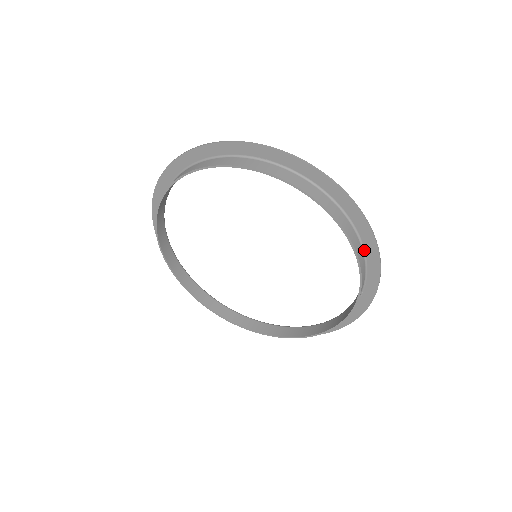
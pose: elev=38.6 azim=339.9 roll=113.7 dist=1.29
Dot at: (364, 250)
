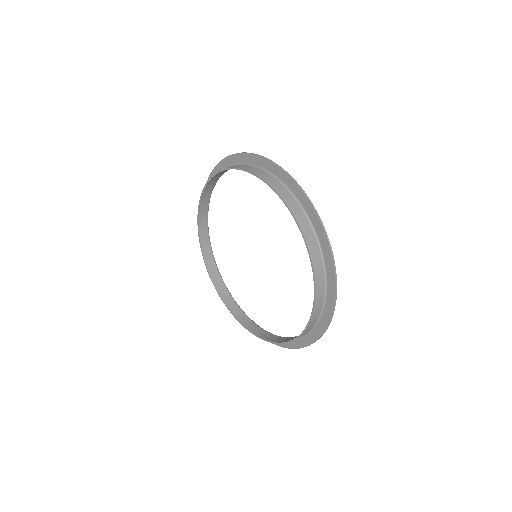
Dot at: (323, 254)
